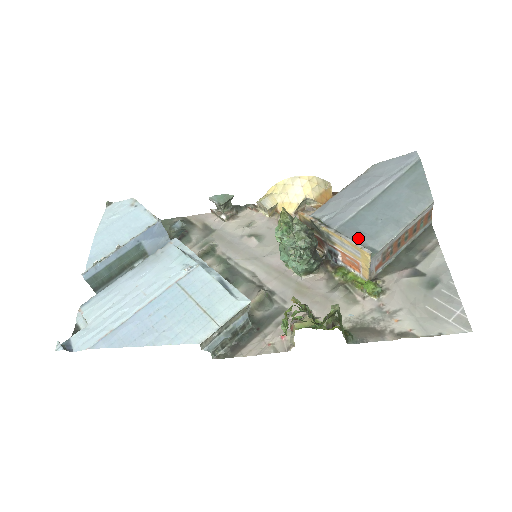
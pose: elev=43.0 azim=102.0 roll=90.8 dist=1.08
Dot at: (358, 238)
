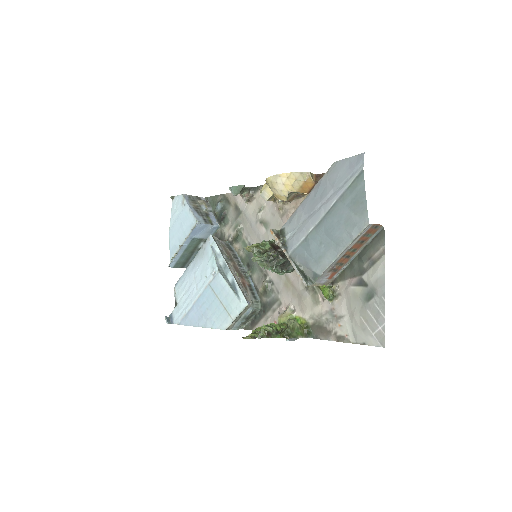
Dot at: (305, 263)
